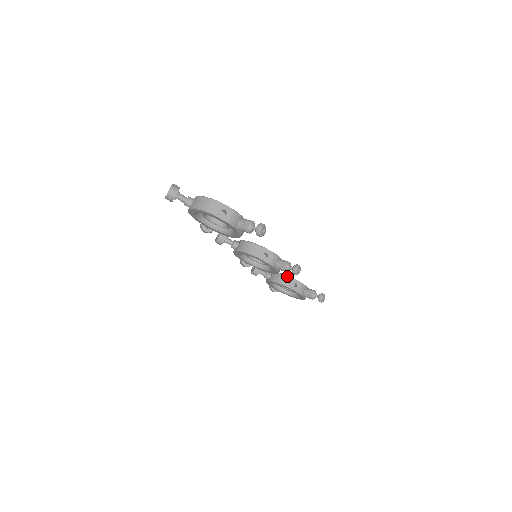
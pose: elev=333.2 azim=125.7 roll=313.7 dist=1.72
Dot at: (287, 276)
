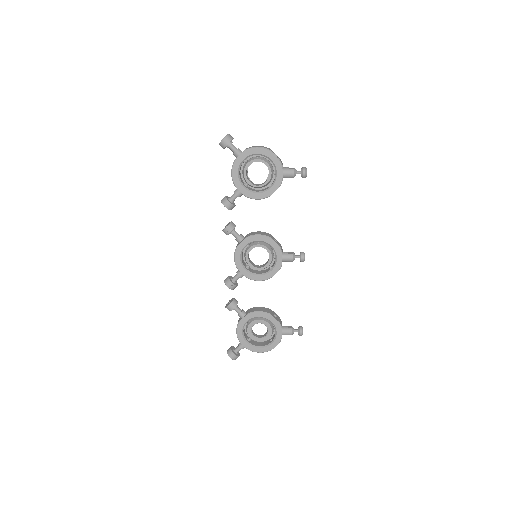
Dot at: (266, 308)
